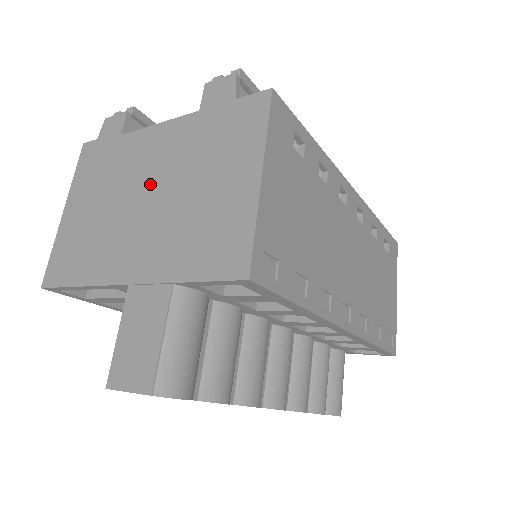
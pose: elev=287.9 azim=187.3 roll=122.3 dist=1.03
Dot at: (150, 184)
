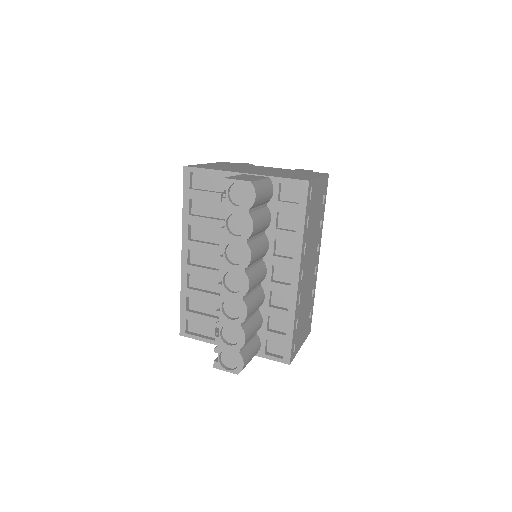
Dot at: (263, 169)
